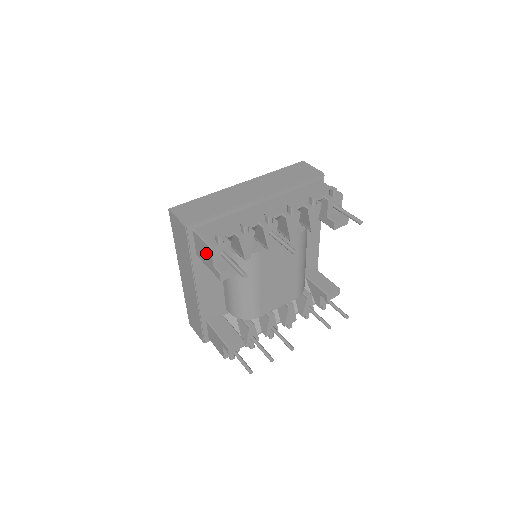
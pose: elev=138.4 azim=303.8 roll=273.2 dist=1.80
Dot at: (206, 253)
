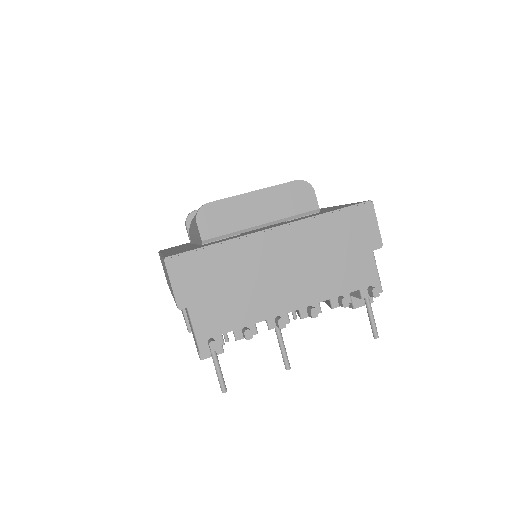
Dot at: (193, 335)
